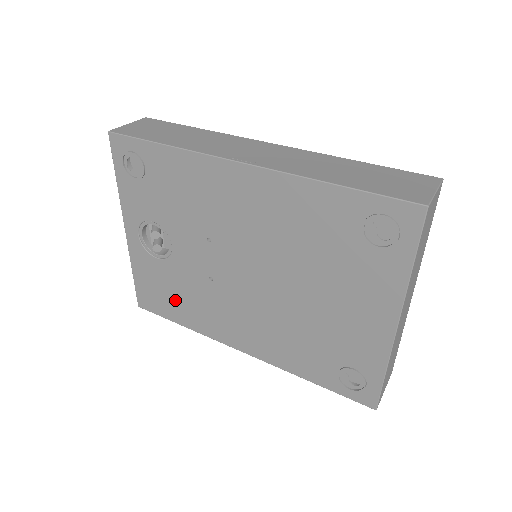
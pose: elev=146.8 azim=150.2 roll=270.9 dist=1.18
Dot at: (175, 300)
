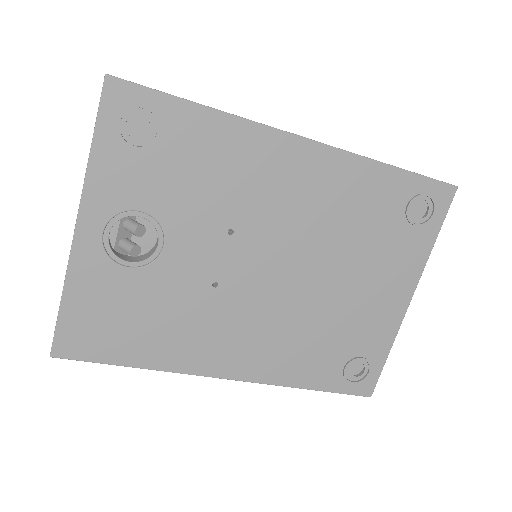
Dot at: (138, 329)
